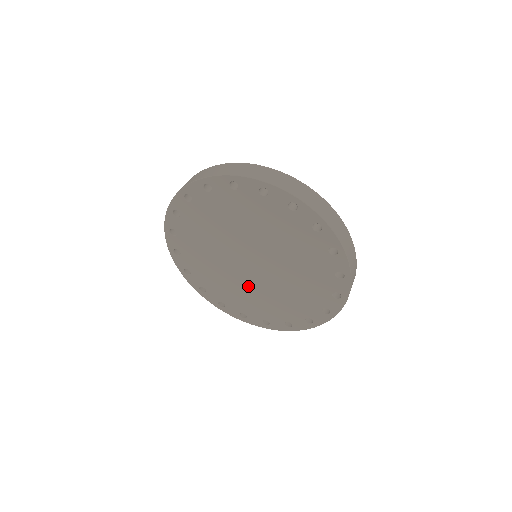
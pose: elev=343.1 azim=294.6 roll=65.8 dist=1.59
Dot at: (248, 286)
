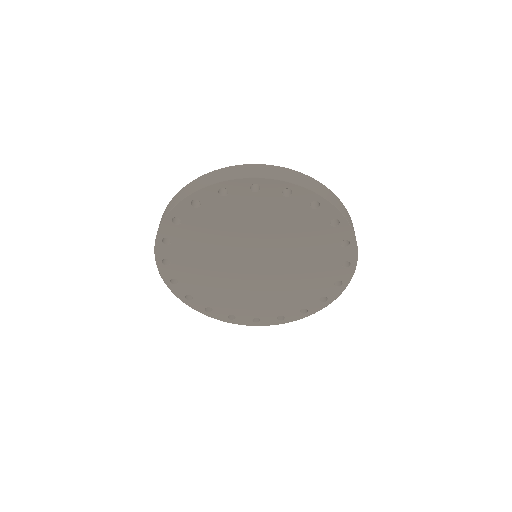
Dot at: (245, 287)
